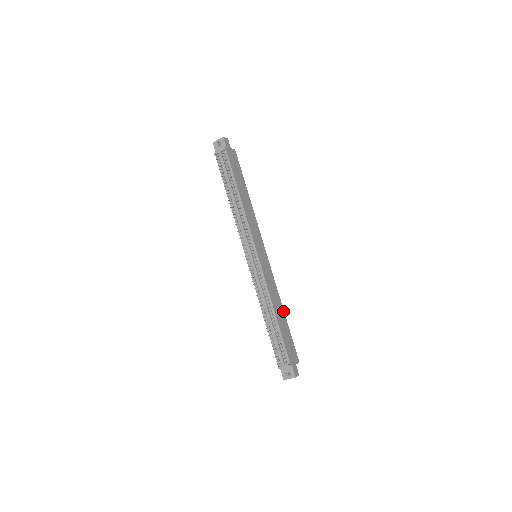
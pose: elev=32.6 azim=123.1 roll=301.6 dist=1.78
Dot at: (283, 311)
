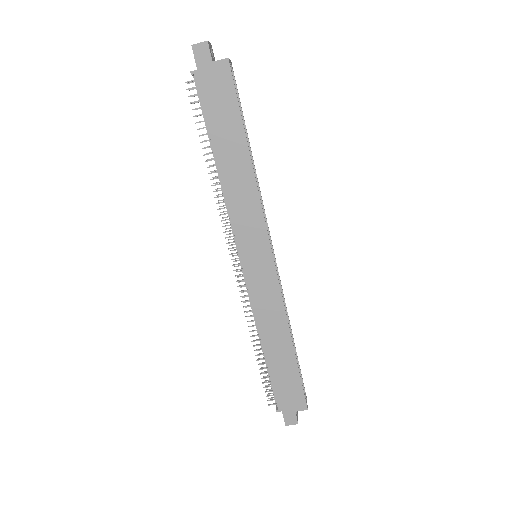
Dot at: (290, 343)
